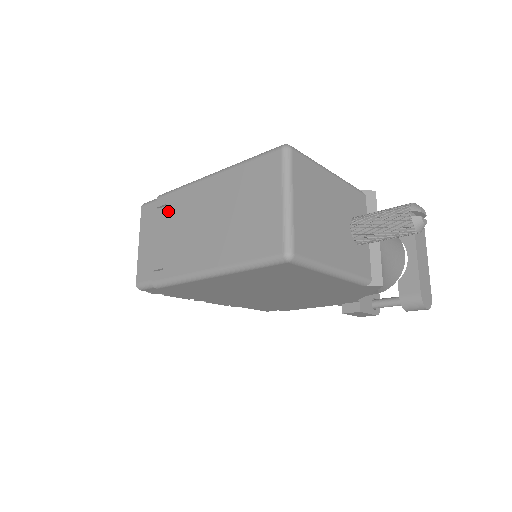
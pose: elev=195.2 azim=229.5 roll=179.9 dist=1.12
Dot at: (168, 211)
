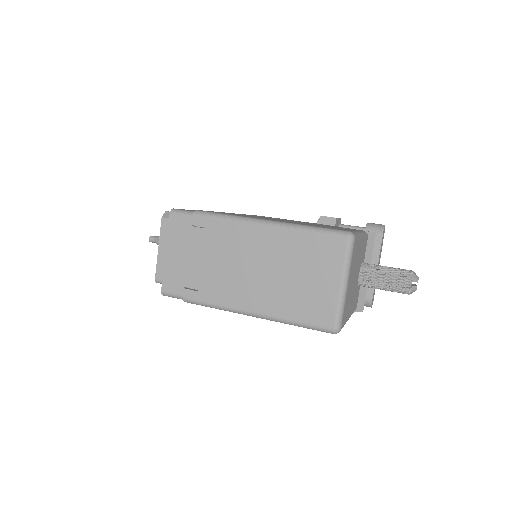
Dot at: (208, 236)
